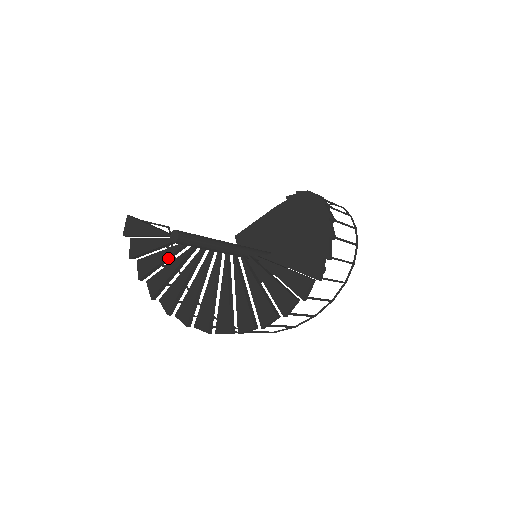
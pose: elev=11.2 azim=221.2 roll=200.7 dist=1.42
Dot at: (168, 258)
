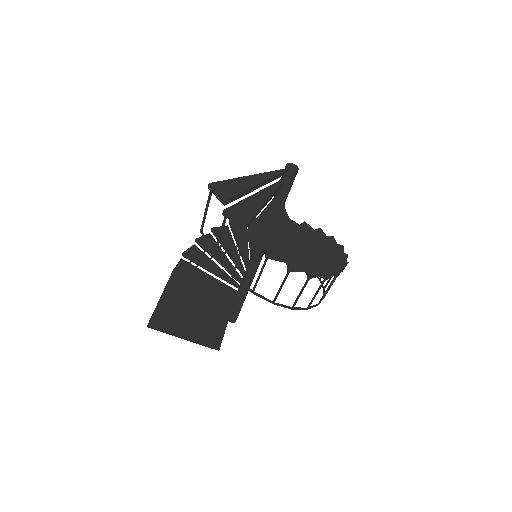
Dot at: (278, 209)
